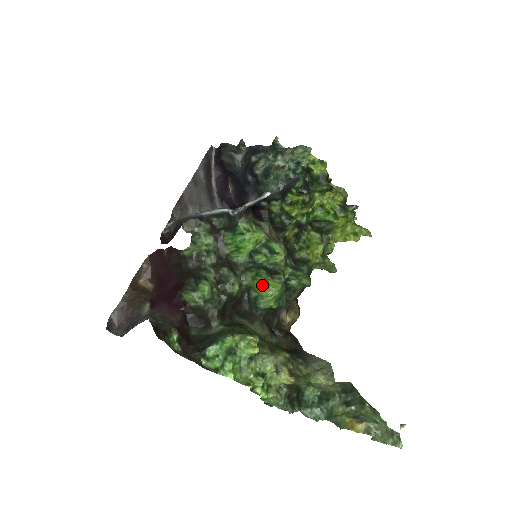
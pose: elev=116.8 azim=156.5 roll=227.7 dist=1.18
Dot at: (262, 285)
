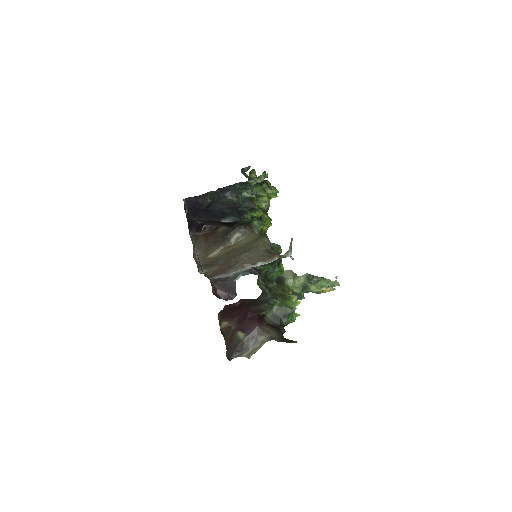
Dot at: (283, 274)
